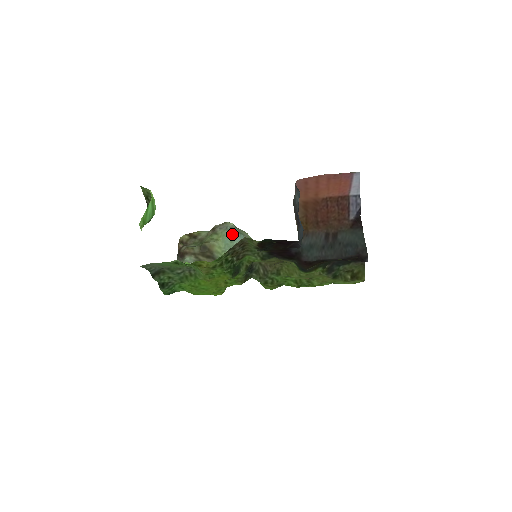
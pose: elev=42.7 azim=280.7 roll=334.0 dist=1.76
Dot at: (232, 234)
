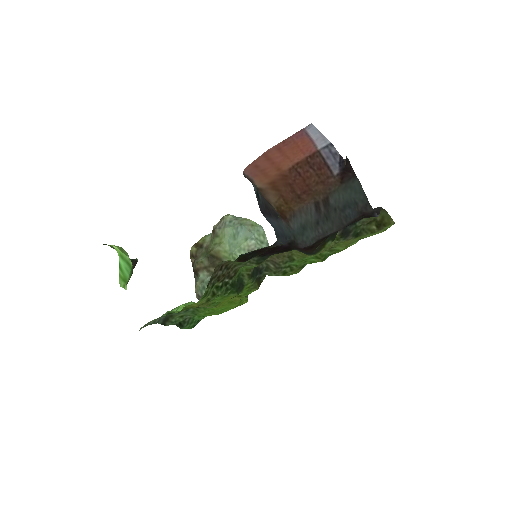
Dot at: (233, 229)
